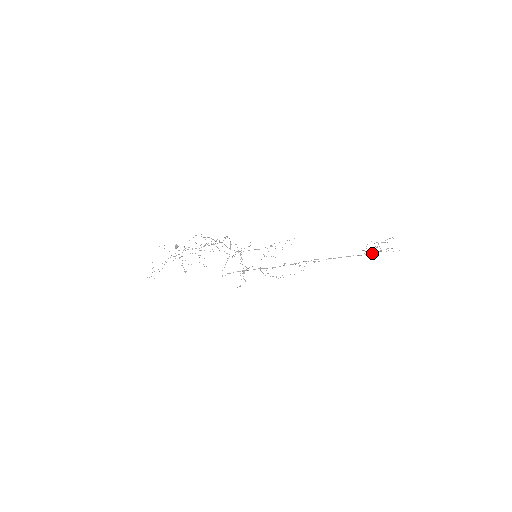
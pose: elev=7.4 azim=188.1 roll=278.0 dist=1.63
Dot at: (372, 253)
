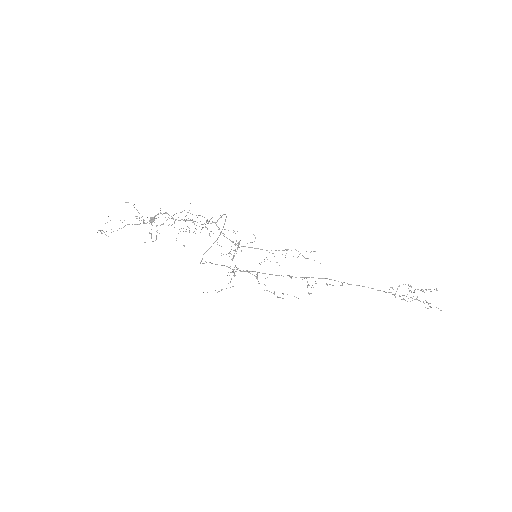
Dot at: (403, 299)
